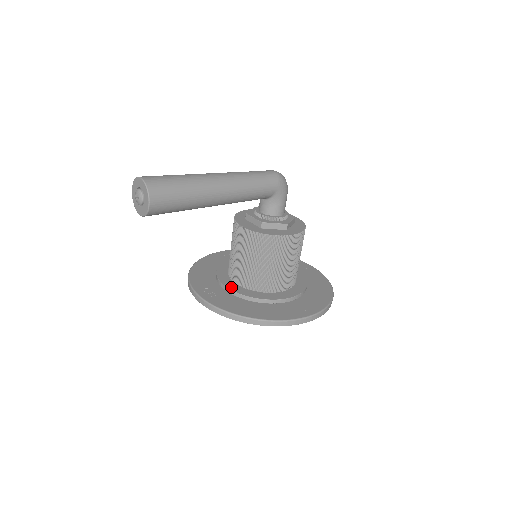
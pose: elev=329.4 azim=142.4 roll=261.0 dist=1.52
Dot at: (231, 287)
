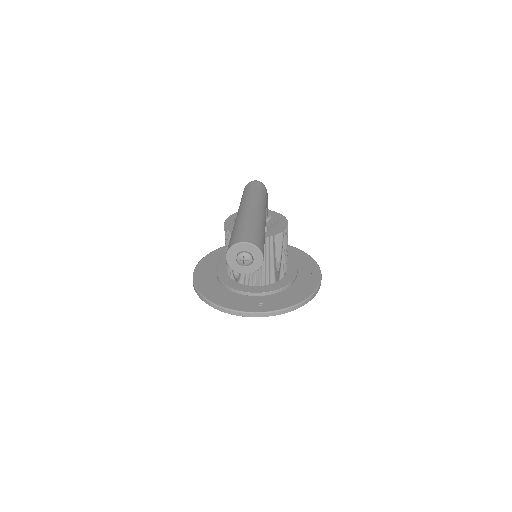
Dot at: (260, 291)
